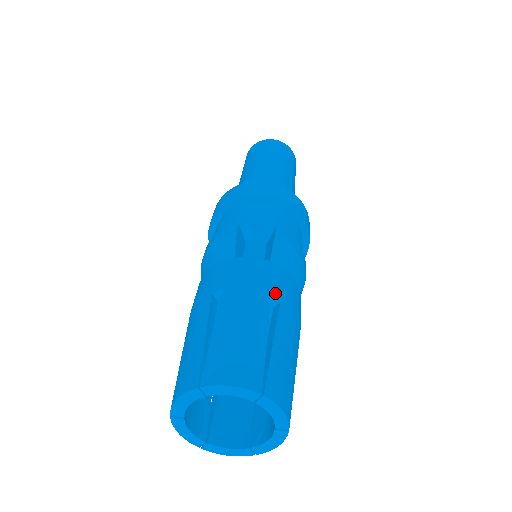
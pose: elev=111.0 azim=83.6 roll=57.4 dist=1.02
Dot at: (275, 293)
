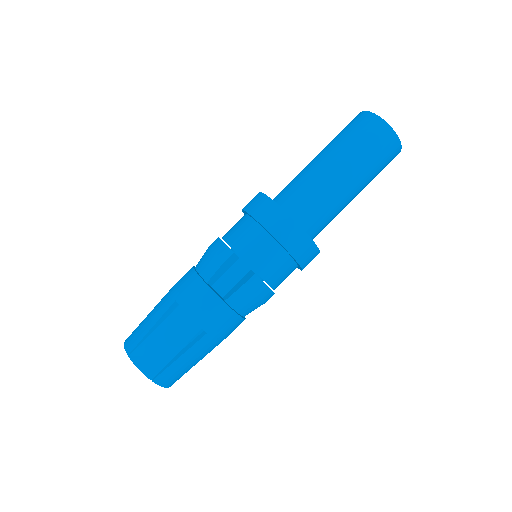
Dot at: (206, 328)
